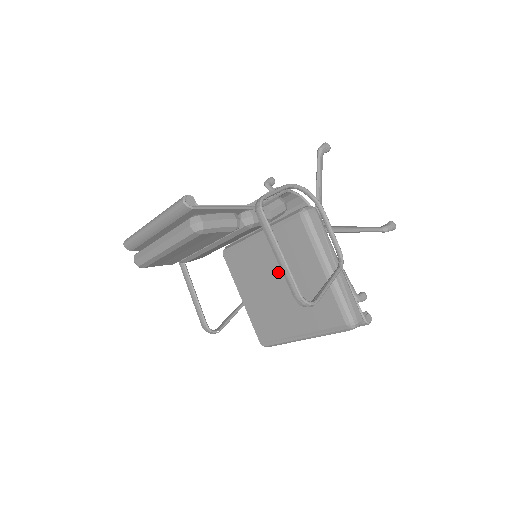
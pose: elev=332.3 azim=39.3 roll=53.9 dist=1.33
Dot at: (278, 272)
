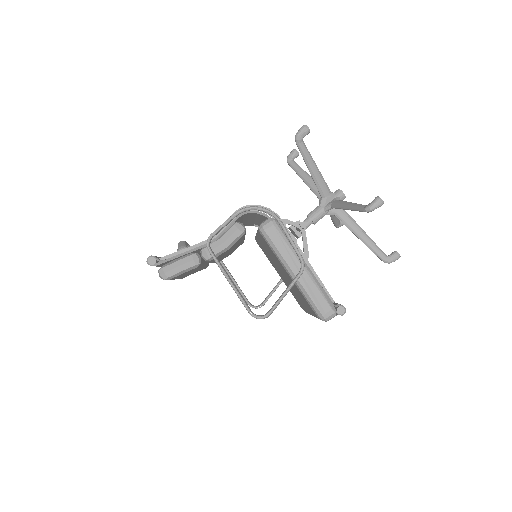
Dot at: occluded
